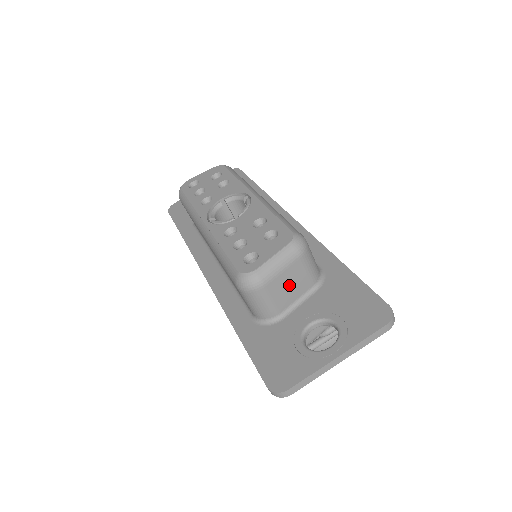
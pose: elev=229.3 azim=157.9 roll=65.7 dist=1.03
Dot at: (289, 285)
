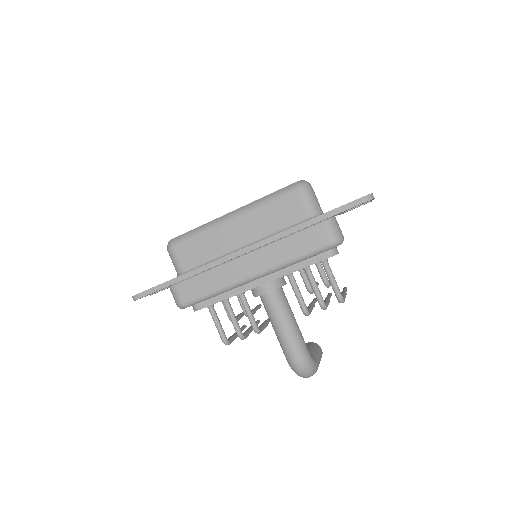
Dot at: occluded
